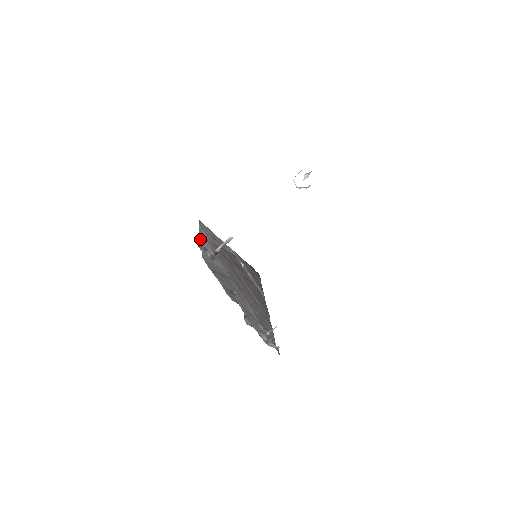
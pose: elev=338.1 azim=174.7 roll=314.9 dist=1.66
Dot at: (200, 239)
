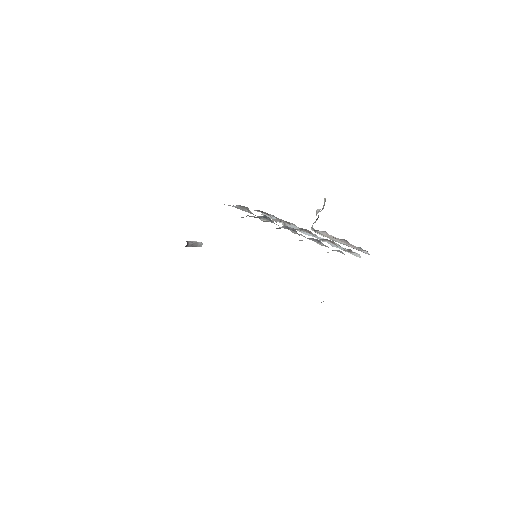
Dot at: occluded
